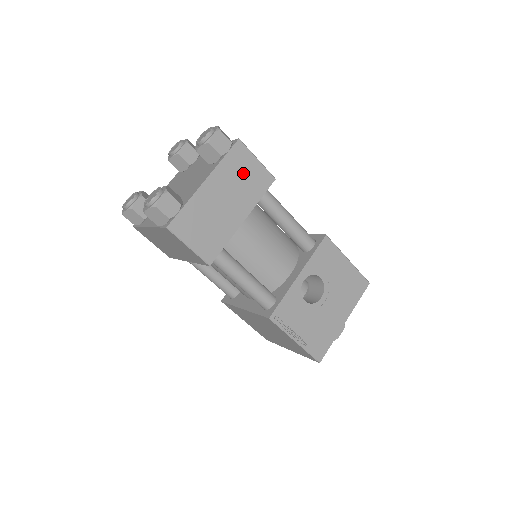
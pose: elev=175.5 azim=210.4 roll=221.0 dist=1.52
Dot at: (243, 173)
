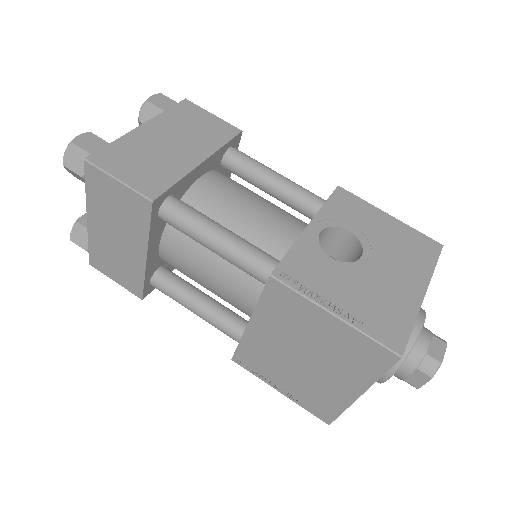
Dot at: (195, 123)
